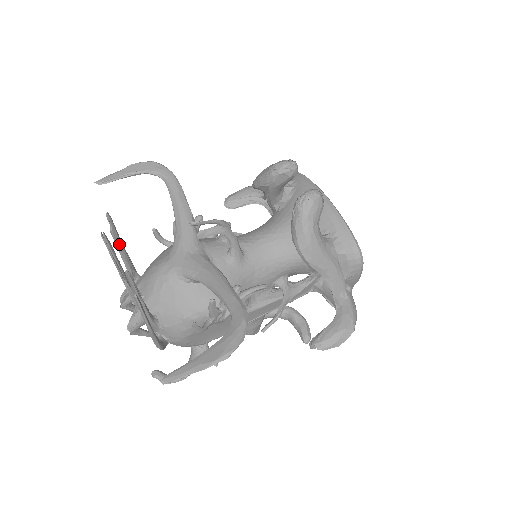
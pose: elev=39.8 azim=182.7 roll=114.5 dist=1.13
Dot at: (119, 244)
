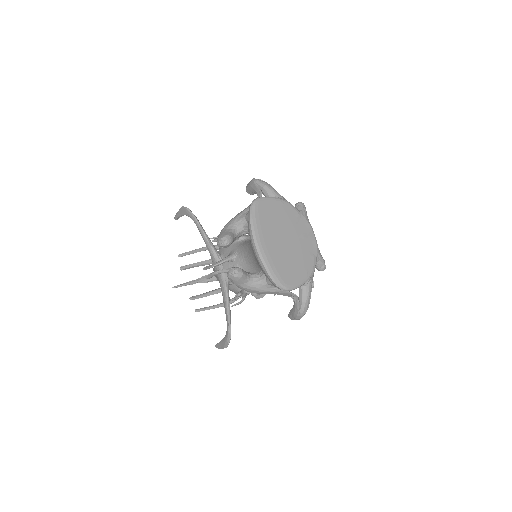
Dot at: (191, 267)
